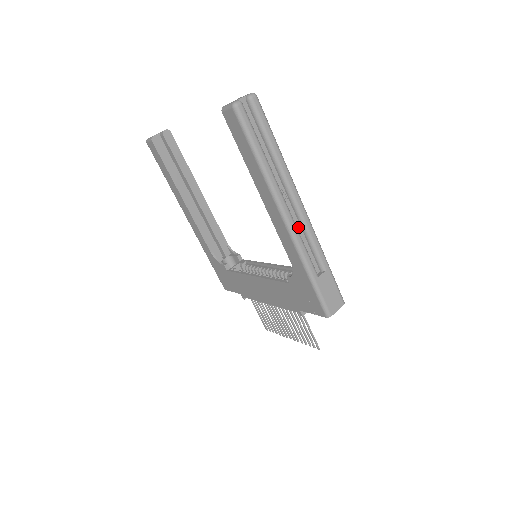
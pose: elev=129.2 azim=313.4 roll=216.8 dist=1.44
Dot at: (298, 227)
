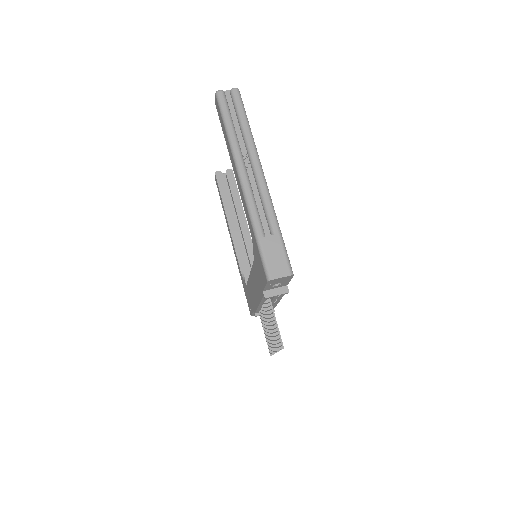
Dot at: (256, 191)
